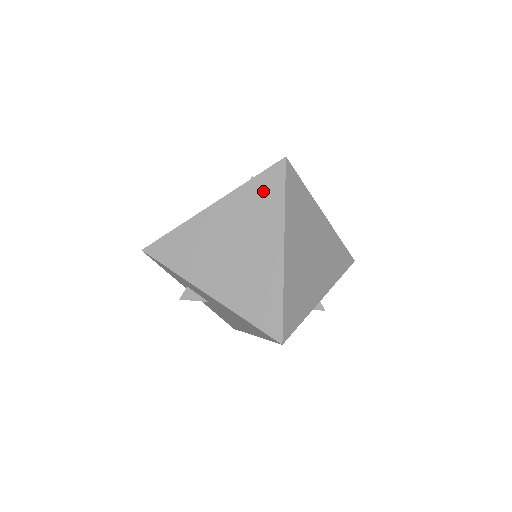
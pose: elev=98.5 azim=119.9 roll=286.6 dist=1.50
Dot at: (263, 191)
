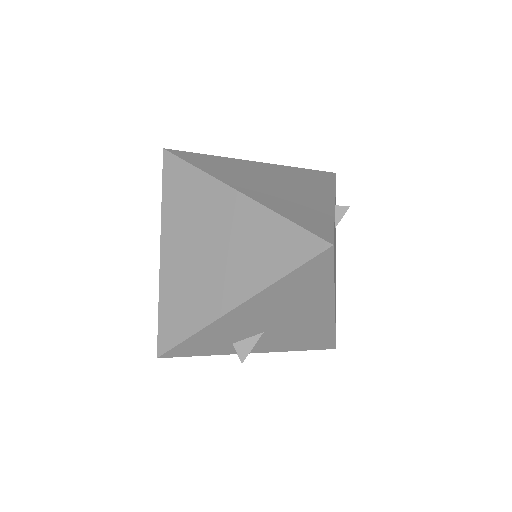
Dot at: (177, 187)
